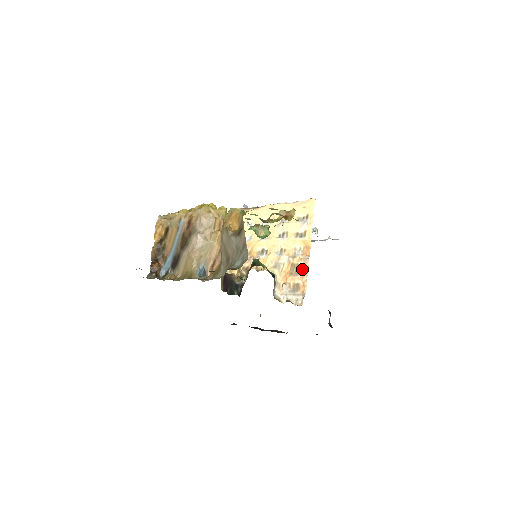
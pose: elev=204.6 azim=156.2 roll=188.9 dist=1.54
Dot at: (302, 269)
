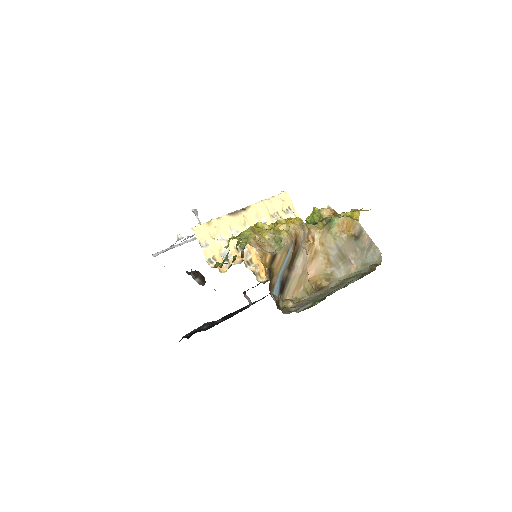
Dot at: occluded
